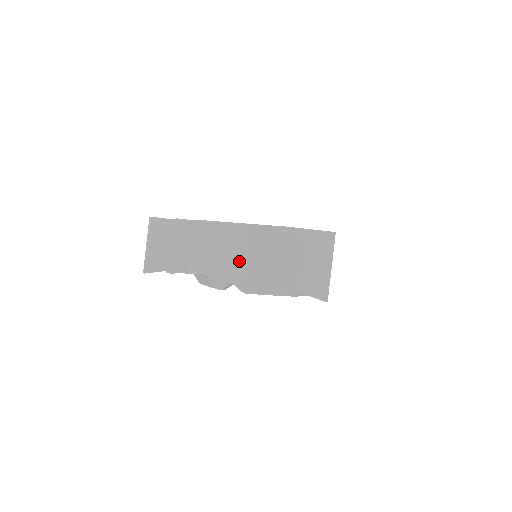
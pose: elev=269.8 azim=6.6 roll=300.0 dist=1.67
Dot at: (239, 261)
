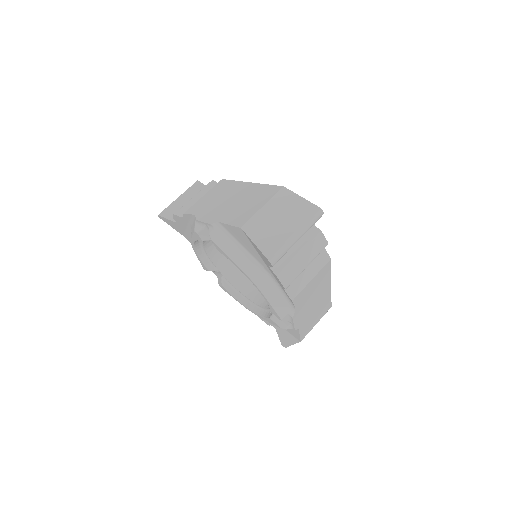
Dot at: (226, 207)
